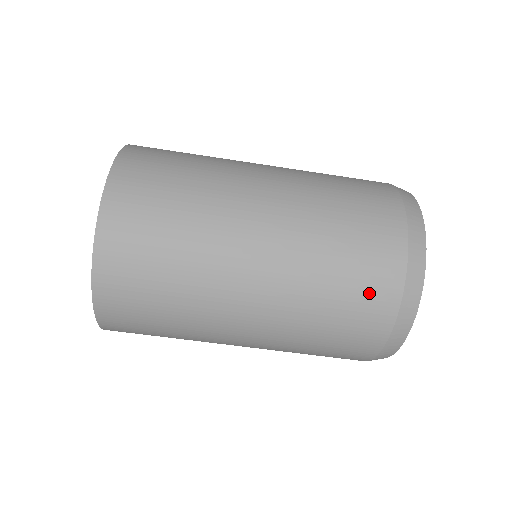
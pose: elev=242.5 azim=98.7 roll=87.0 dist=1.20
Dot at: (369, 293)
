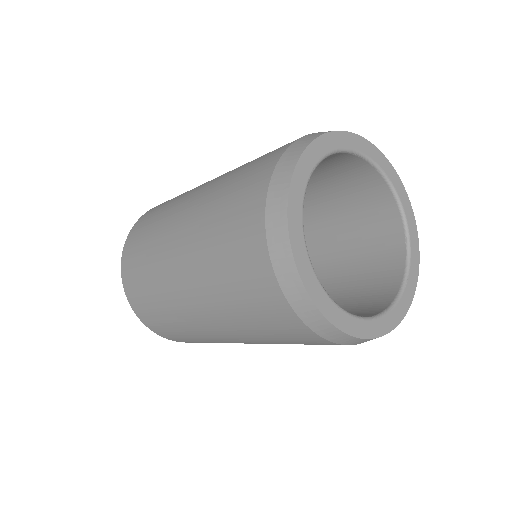
Dot at: occluded
